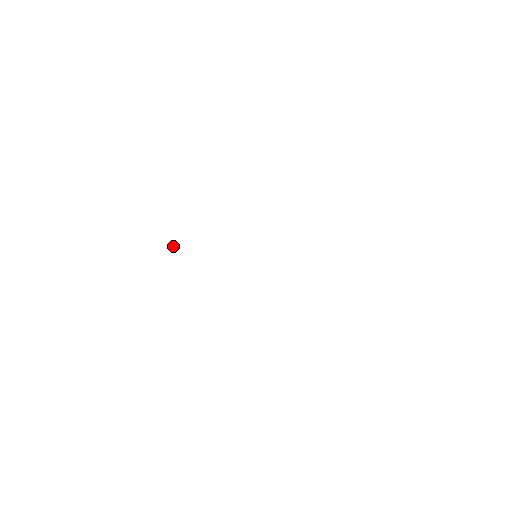
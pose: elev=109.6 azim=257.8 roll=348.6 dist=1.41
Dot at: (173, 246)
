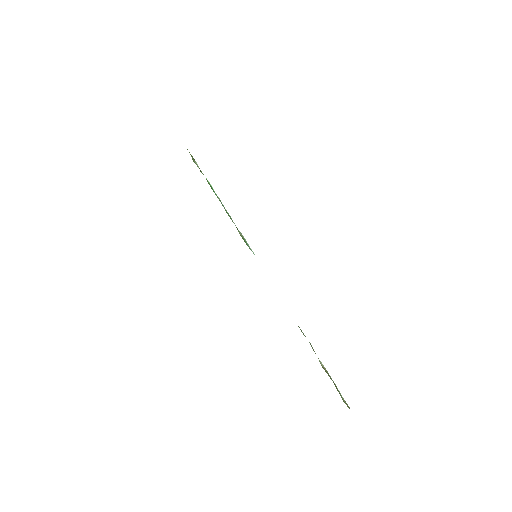
Dot at: occluded
